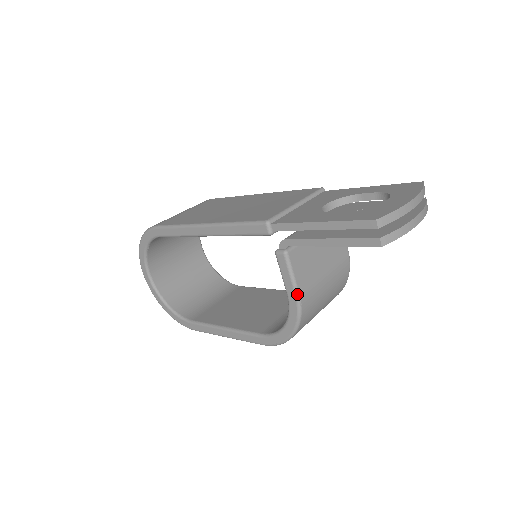
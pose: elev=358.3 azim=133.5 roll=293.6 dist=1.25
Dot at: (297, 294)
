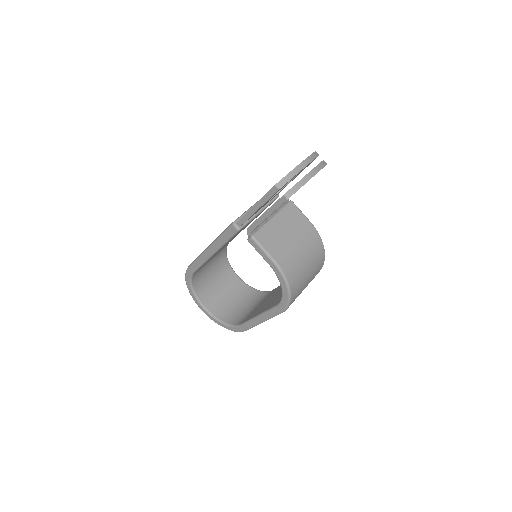
Dot at: (273, 261)
